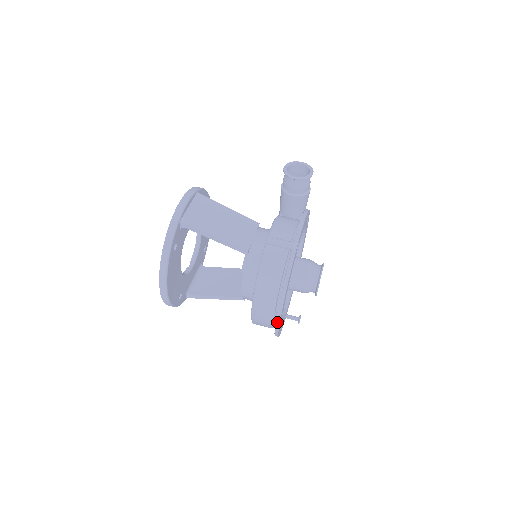
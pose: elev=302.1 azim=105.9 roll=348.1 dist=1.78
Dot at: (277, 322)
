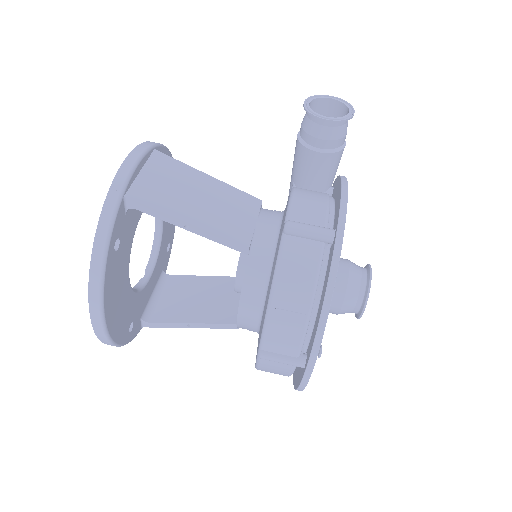
Dot at: (307, 373)
